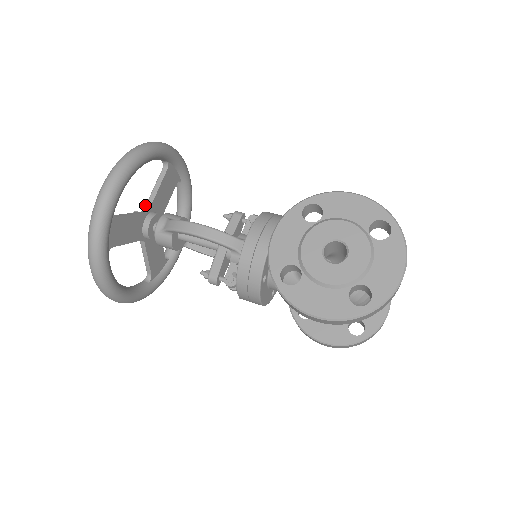
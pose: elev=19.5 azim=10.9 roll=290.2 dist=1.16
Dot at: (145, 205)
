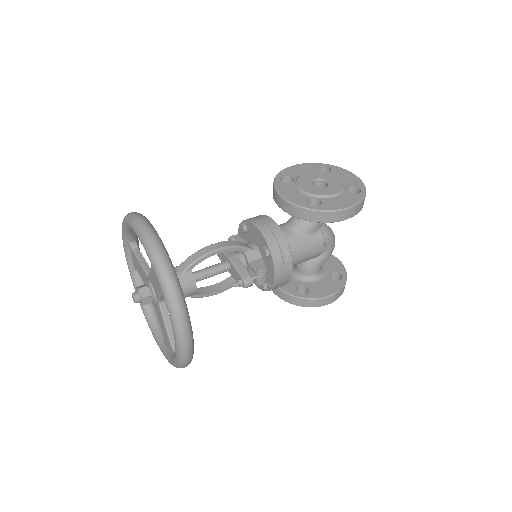
Dot at: (146, 273)
